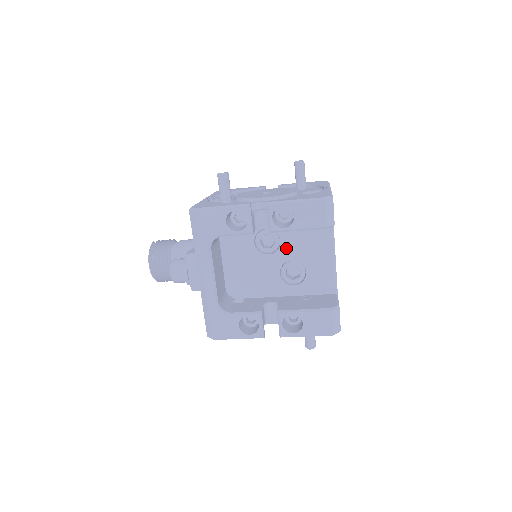
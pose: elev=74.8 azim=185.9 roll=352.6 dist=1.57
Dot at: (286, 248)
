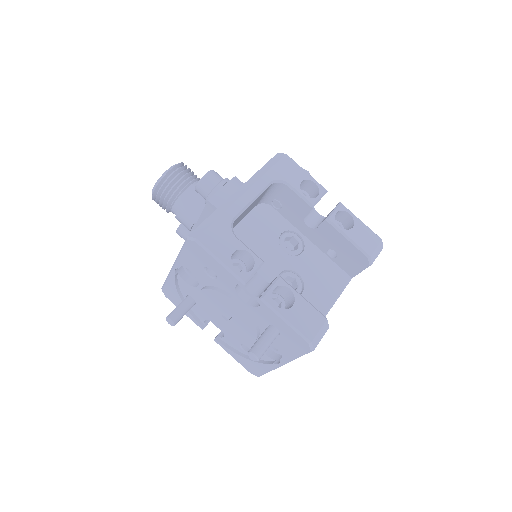
Dot at: (302, 261)
